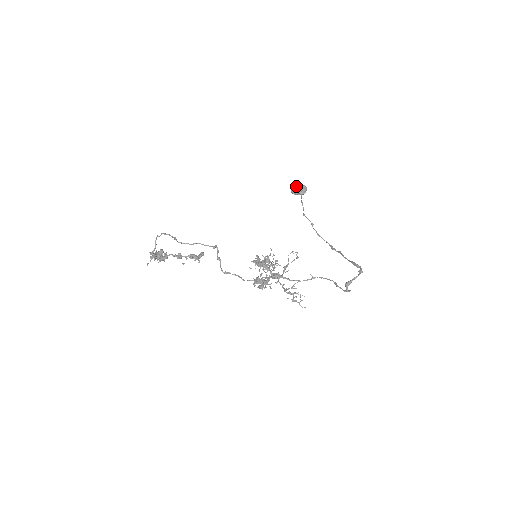
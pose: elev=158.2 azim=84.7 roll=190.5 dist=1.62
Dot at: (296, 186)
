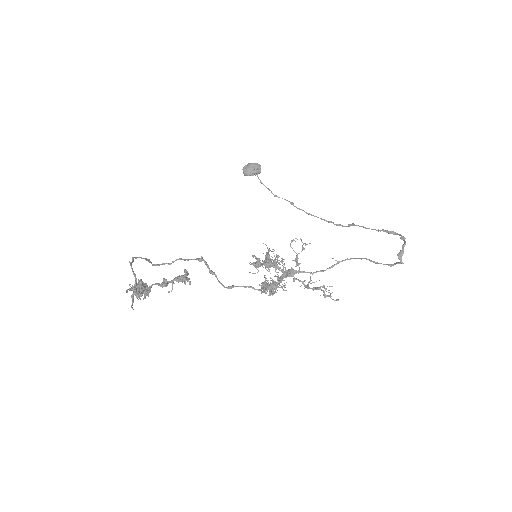
Dot at: (249, 165)
